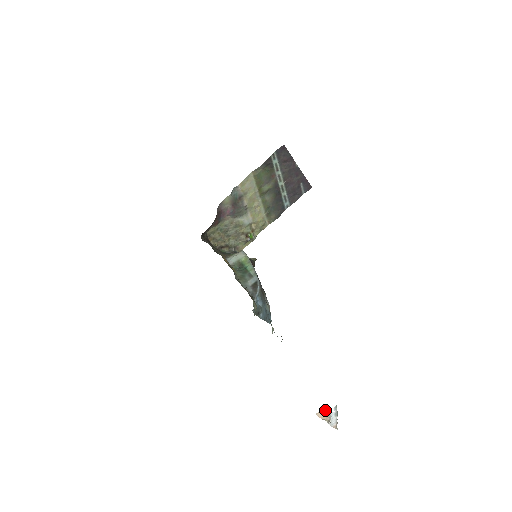
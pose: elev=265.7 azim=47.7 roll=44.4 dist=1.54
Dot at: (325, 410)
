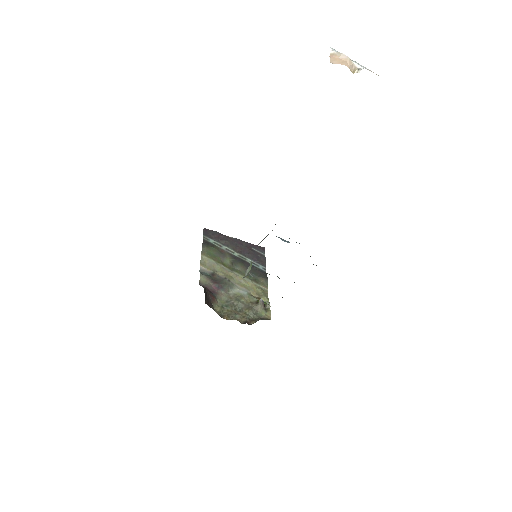
Dot at: (330, 56)
